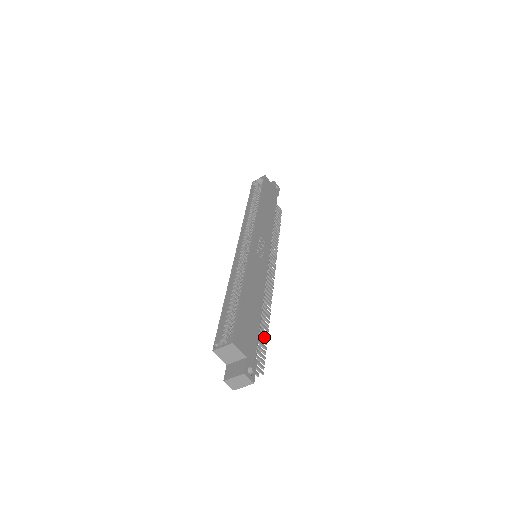
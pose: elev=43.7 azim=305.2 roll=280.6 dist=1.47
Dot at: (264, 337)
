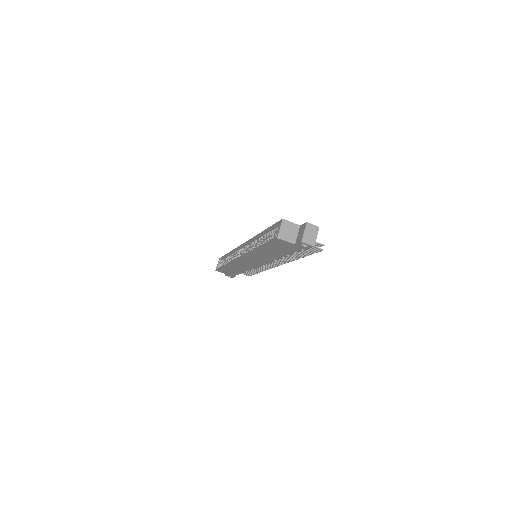
Dot at: occluded
